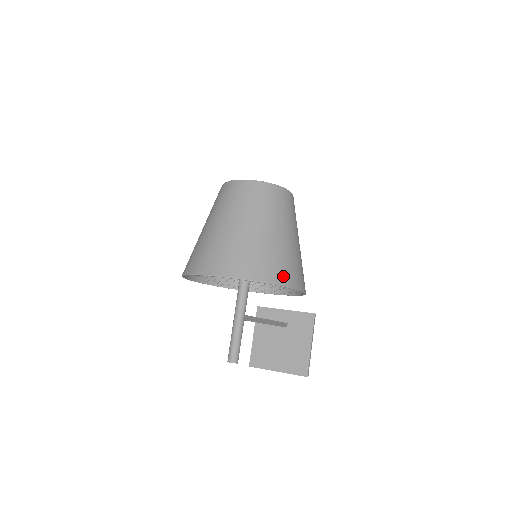
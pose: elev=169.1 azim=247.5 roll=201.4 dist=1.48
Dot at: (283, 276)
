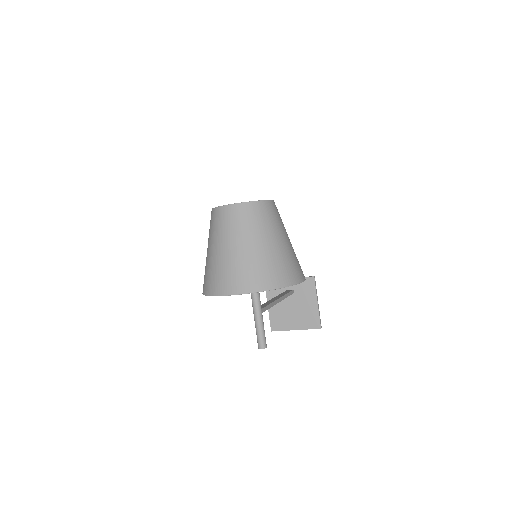
Dot at: (285, 278)
